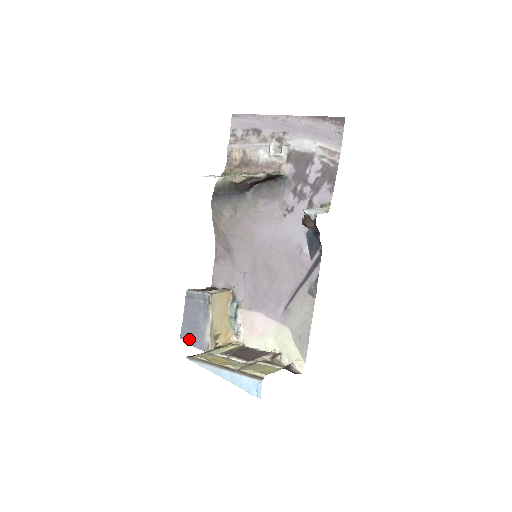
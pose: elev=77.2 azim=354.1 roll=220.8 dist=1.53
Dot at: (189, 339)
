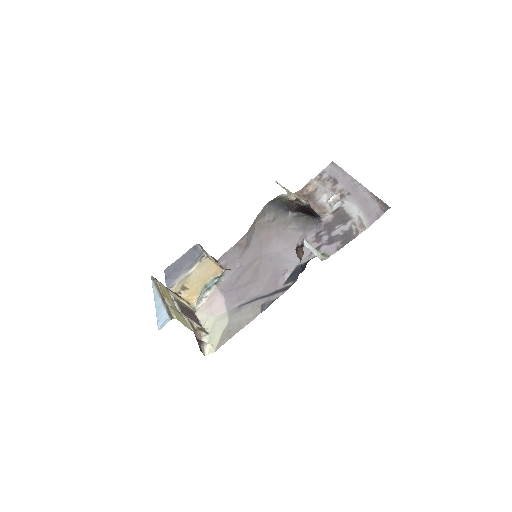
Dot at: (168, 274)
